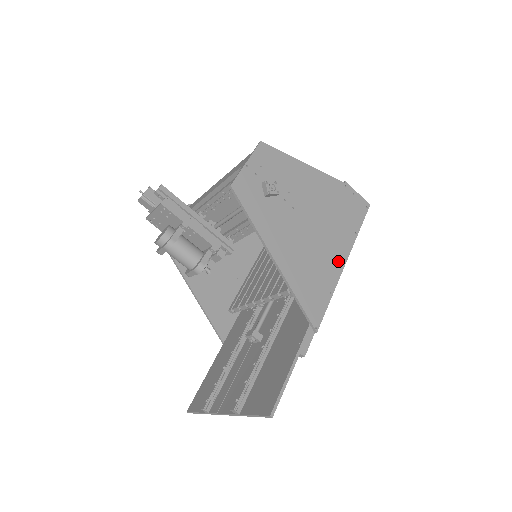
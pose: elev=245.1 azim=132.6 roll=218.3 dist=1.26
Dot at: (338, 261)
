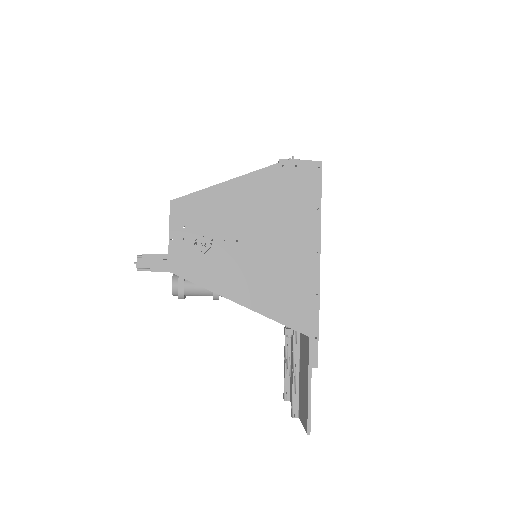
Dot at: (310, 256)
